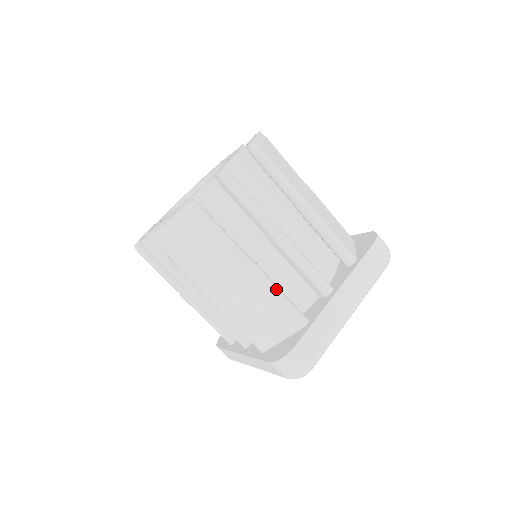
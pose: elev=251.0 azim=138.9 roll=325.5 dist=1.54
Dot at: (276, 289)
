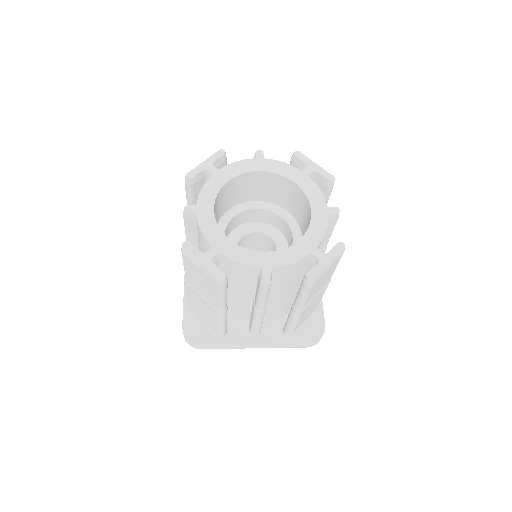
Dot at: occluded
